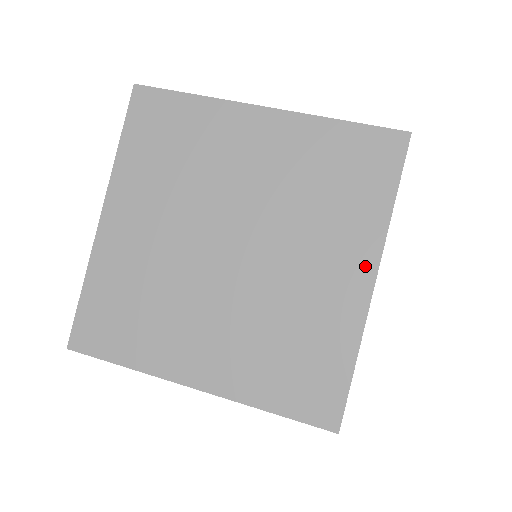
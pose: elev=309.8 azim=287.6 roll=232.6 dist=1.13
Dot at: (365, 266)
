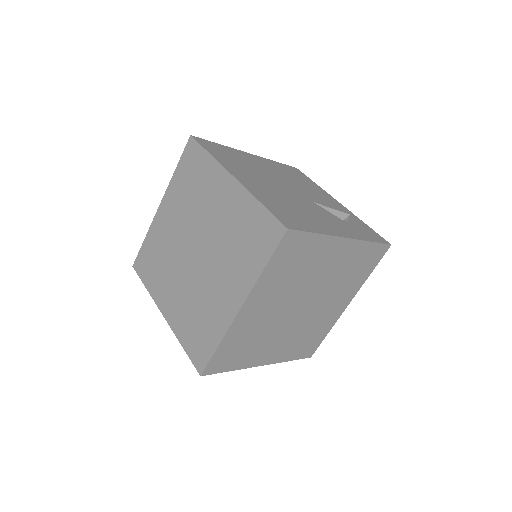
Dot at: (240, 297)
